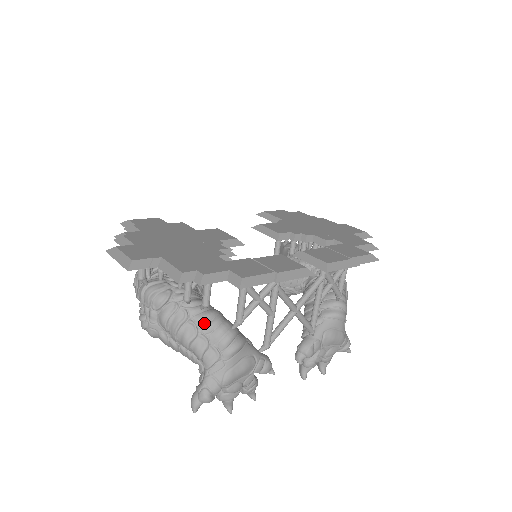
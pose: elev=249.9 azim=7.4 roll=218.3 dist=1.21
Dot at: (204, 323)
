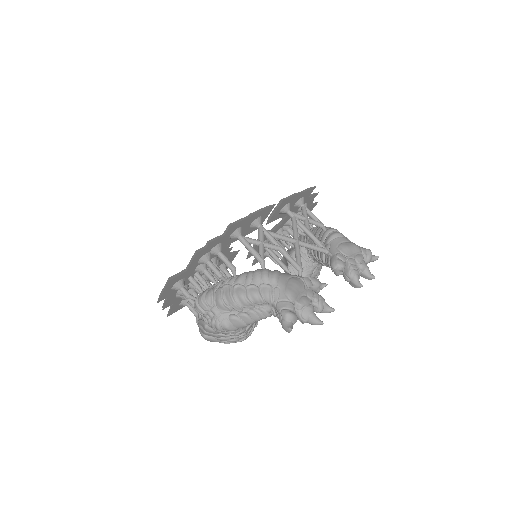
Dot at: (243, 279)
